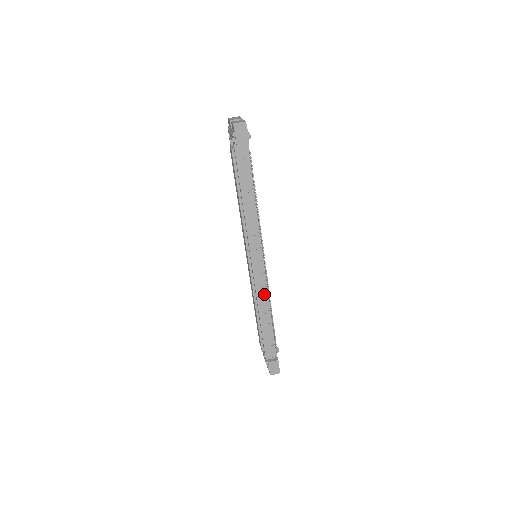
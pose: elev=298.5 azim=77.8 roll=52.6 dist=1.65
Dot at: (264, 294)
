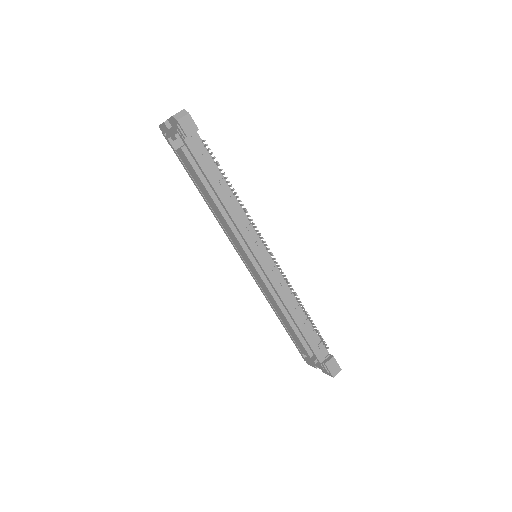
Dot at: (286, 290)
